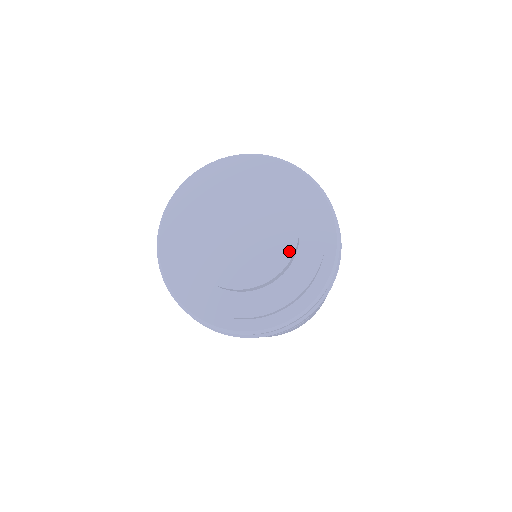
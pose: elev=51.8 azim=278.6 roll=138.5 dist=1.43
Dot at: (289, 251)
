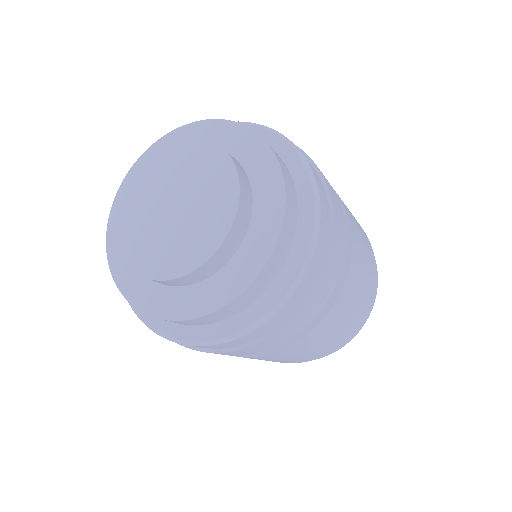
Dot at: (223, 231)
